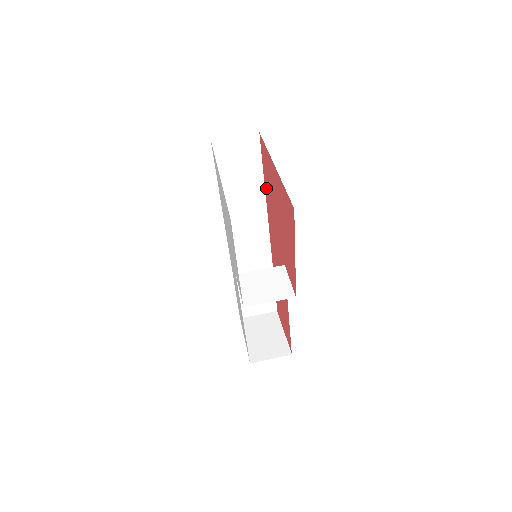
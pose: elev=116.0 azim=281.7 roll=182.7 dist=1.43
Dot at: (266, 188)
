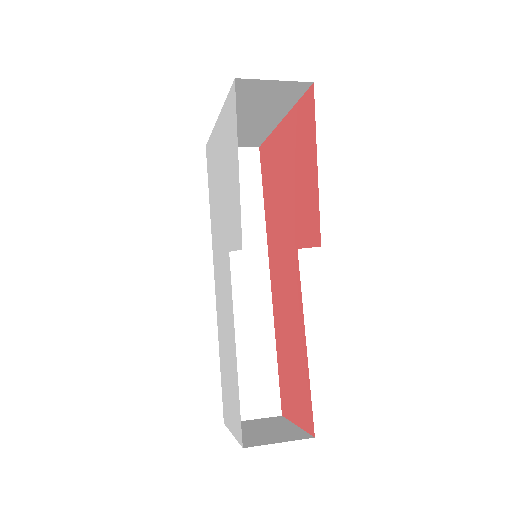
Dot at: (267, 204)
